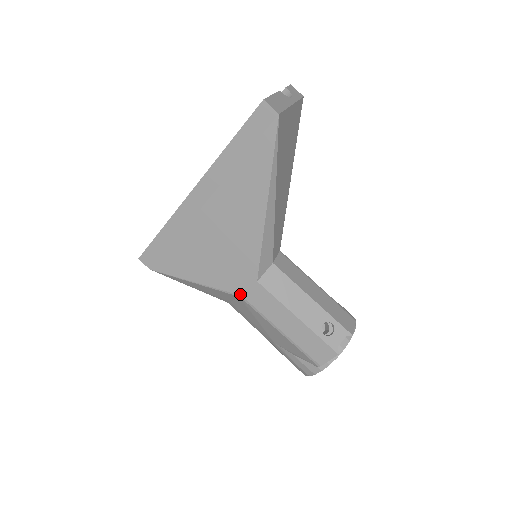
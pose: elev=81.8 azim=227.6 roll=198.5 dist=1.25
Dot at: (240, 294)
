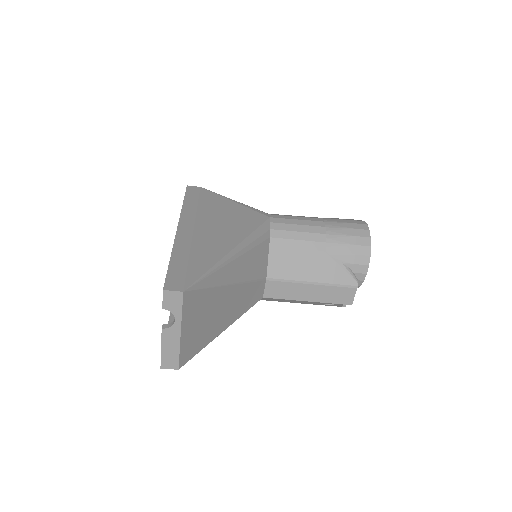
Dot at: occluded
